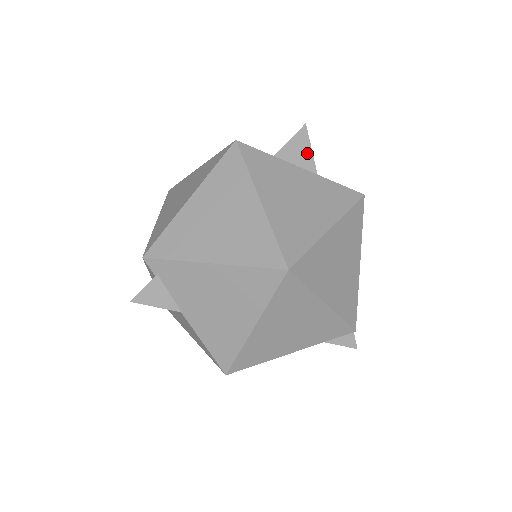
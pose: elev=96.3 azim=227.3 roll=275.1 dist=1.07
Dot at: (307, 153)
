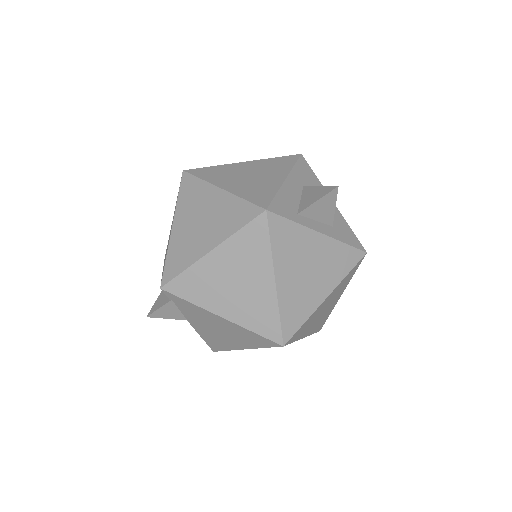
Dot at: (330, 210)
